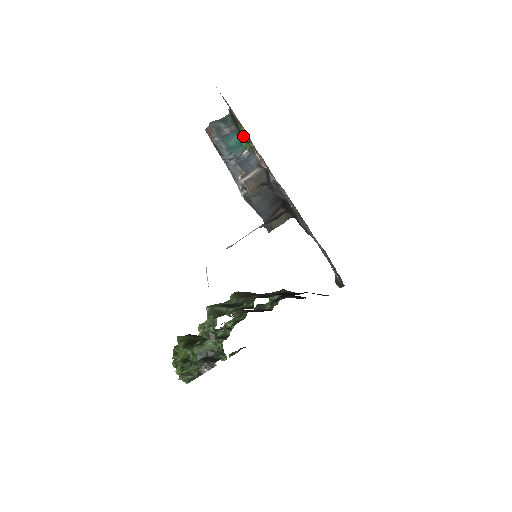
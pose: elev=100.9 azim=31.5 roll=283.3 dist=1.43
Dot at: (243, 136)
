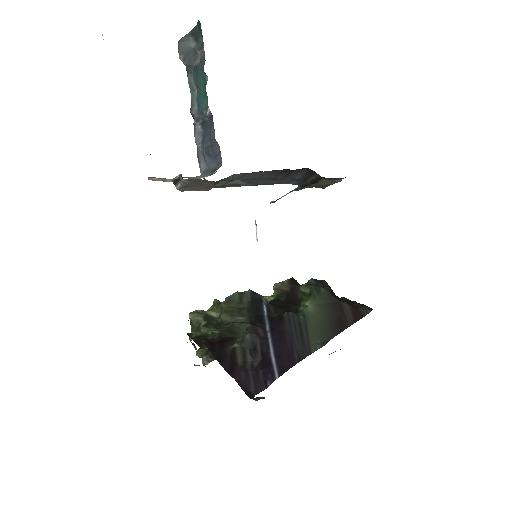
Dot at: occluded
